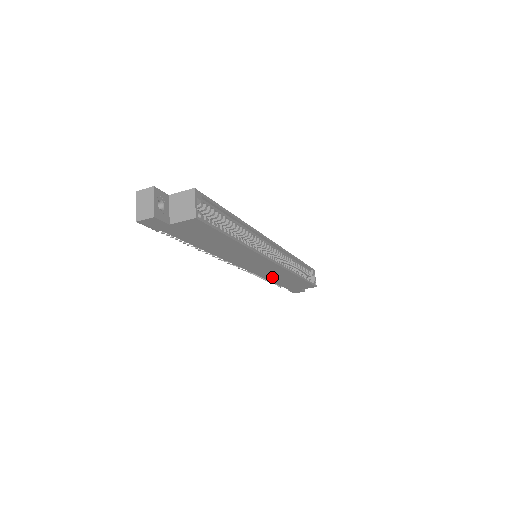
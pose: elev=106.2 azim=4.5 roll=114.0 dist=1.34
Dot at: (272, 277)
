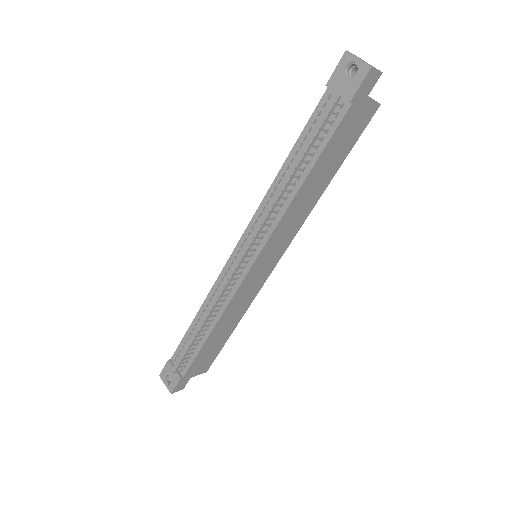
Dot at: (228, 313)
